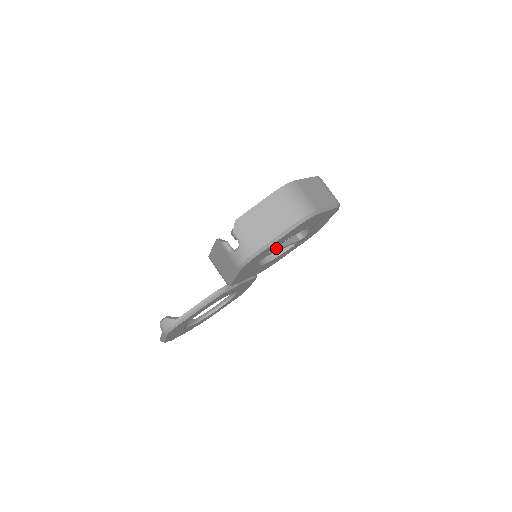
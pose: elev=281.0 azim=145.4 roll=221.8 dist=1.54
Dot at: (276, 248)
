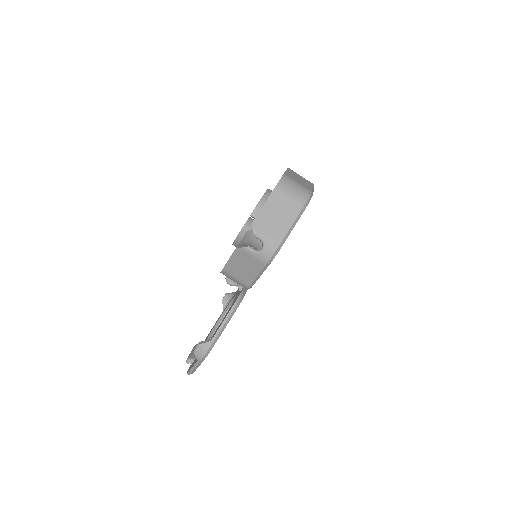
Dot at: occluded
